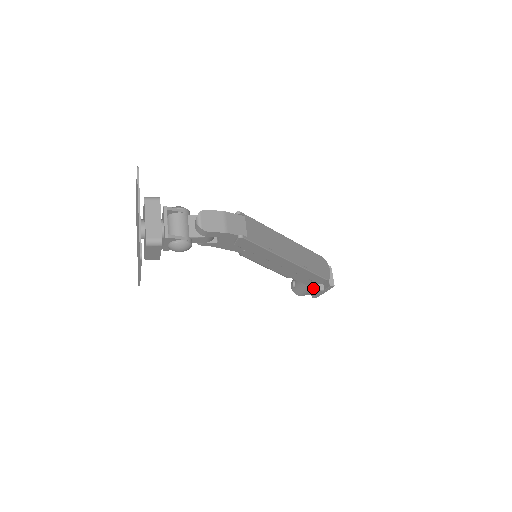
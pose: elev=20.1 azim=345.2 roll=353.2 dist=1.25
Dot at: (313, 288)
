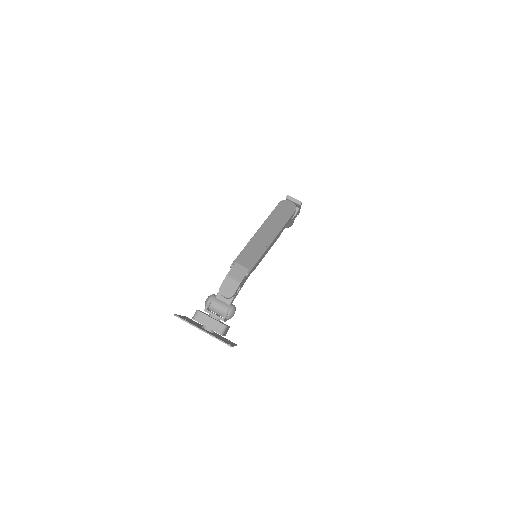
Dot at: (294, 217)
